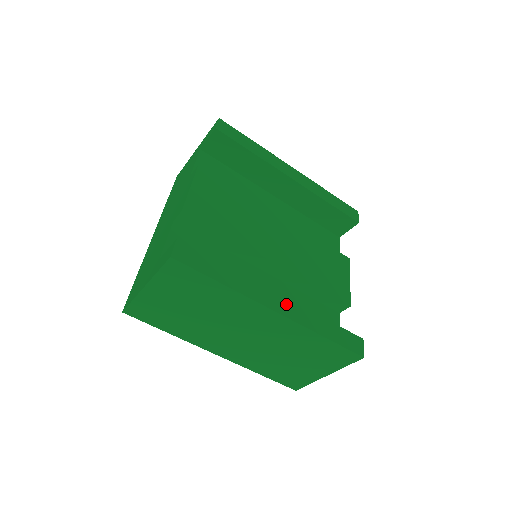
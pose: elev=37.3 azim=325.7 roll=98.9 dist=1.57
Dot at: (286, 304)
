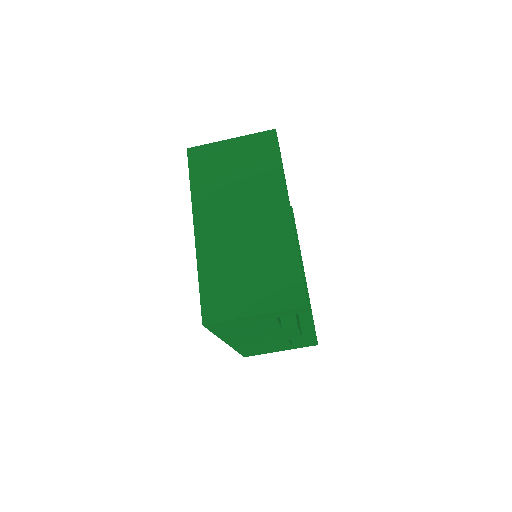
Dot at: (293, 223)
